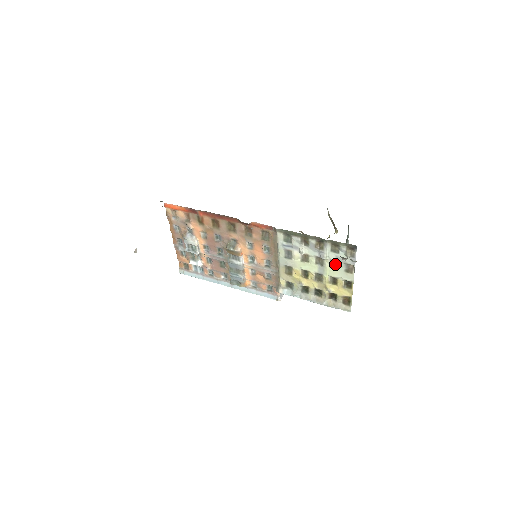
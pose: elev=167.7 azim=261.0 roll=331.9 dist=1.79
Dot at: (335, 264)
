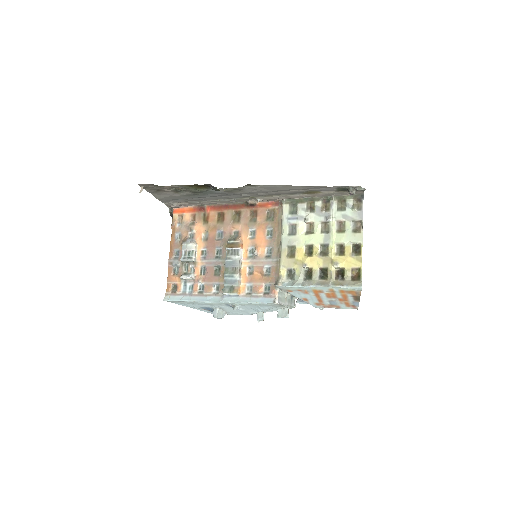
Dot at: (342, 227)
